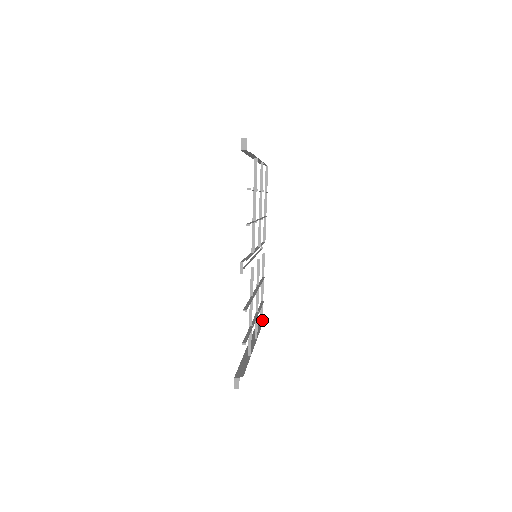
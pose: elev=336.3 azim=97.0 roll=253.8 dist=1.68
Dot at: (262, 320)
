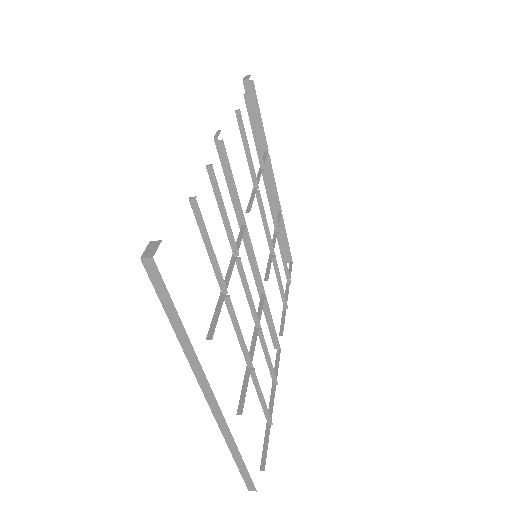
Dot at: (265, 461)
